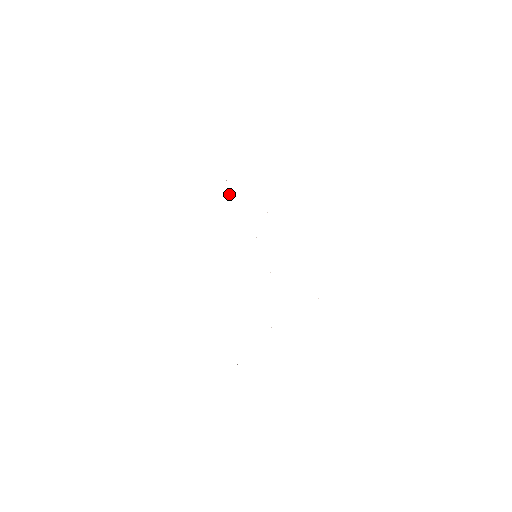
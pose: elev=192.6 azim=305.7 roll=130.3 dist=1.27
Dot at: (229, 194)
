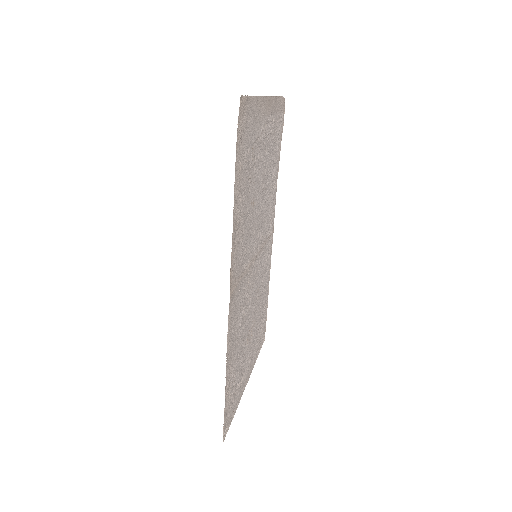
Dot at: (259, 158)
